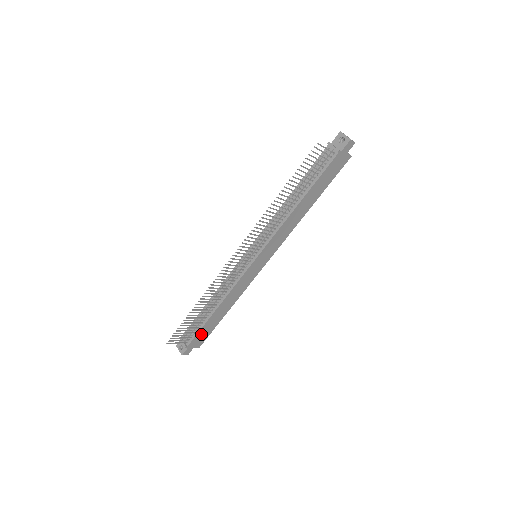
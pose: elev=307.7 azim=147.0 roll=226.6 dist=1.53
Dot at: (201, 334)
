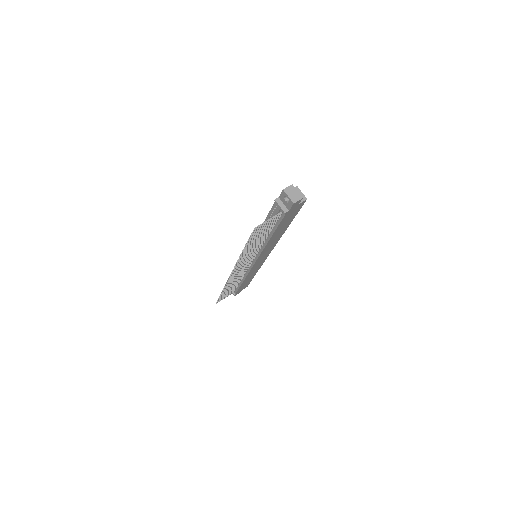
Dot at: (242, 287)
